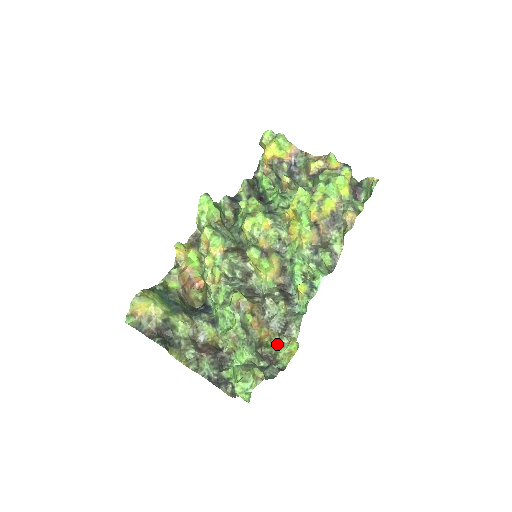
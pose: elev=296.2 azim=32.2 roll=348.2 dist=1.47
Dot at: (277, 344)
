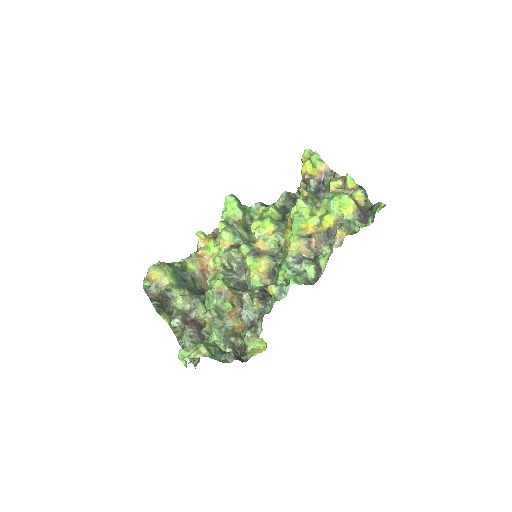
Dot at: (244, 336)
